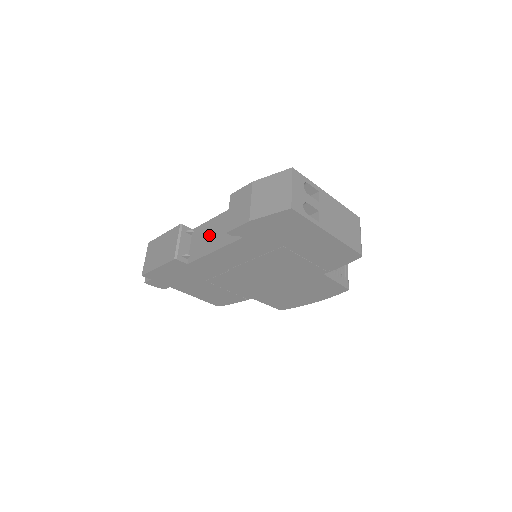
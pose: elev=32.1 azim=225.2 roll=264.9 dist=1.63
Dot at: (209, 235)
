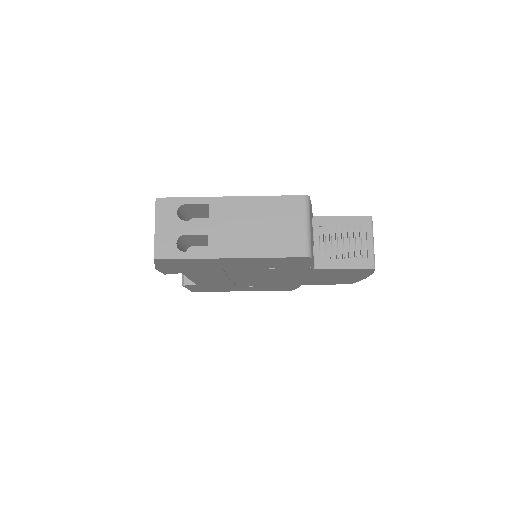
Dot at: occluded
